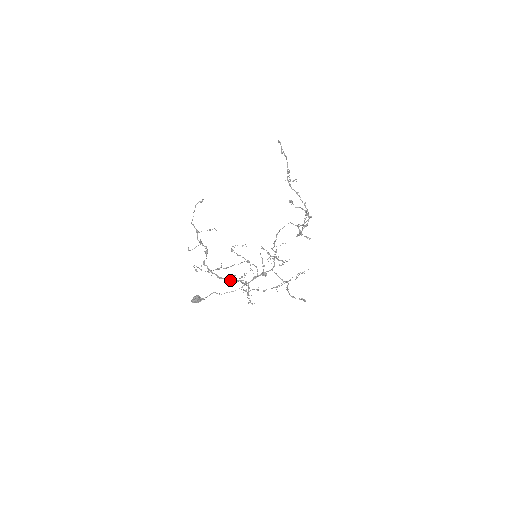
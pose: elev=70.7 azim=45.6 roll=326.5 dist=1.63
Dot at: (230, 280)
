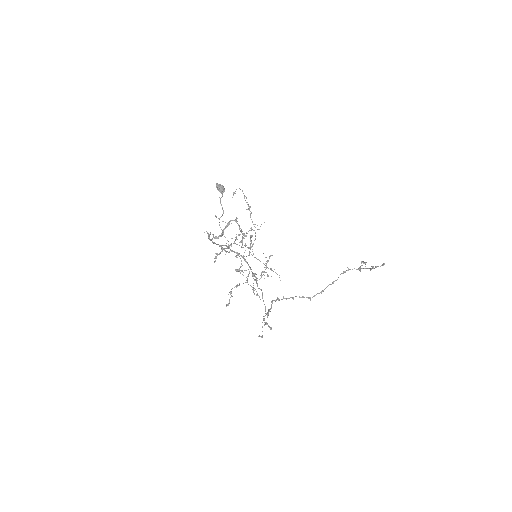
Dot at: (219, 245)
